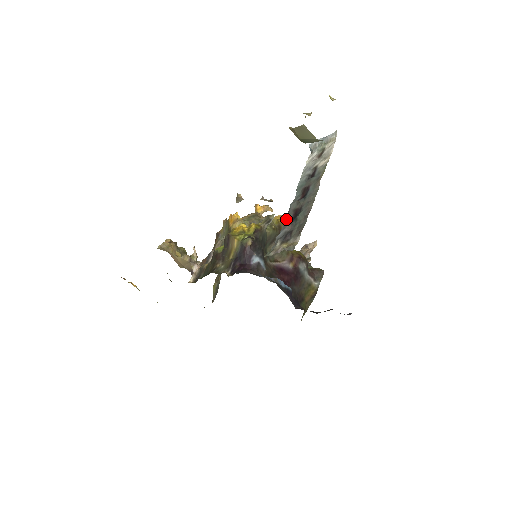
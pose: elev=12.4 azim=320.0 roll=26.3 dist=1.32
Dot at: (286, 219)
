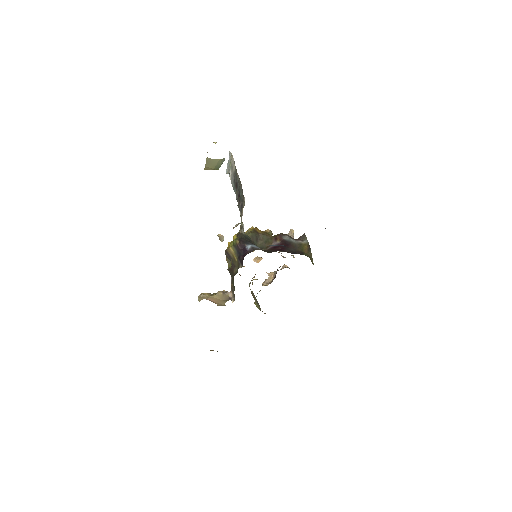
Dot at: (238, 204)
